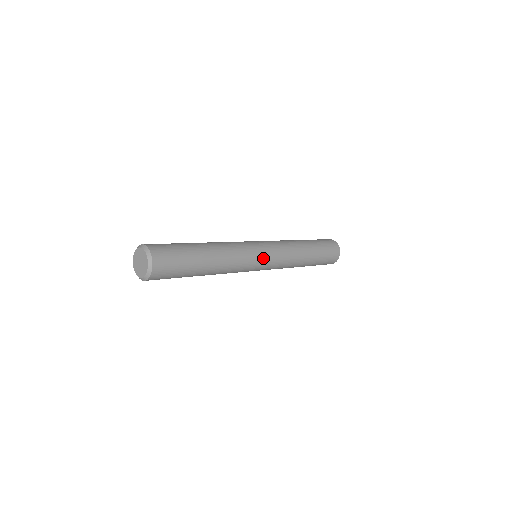
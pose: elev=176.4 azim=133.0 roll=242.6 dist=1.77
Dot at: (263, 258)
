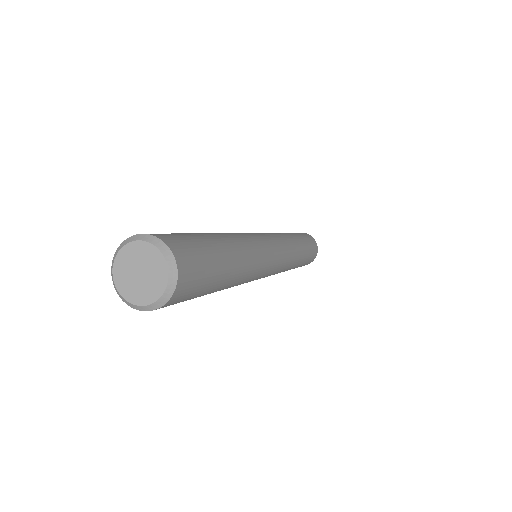
Dot at: (275, 257)
